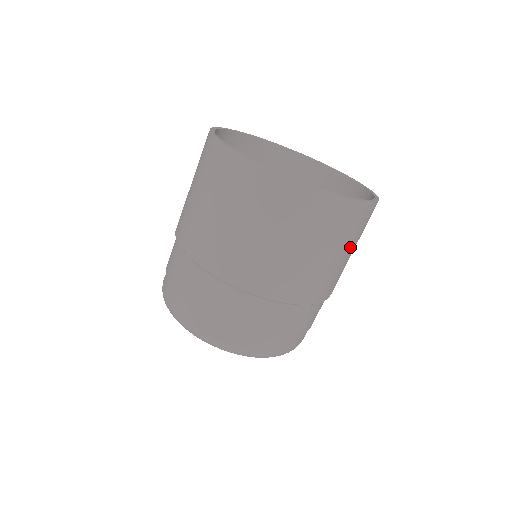
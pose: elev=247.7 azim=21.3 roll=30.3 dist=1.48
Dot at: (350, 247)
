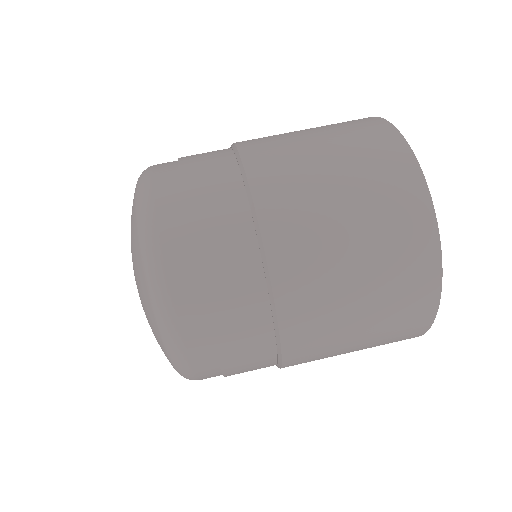
Dot at: (348, 177)
